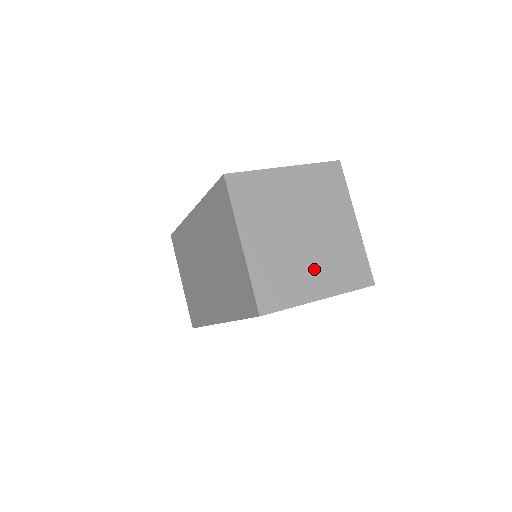
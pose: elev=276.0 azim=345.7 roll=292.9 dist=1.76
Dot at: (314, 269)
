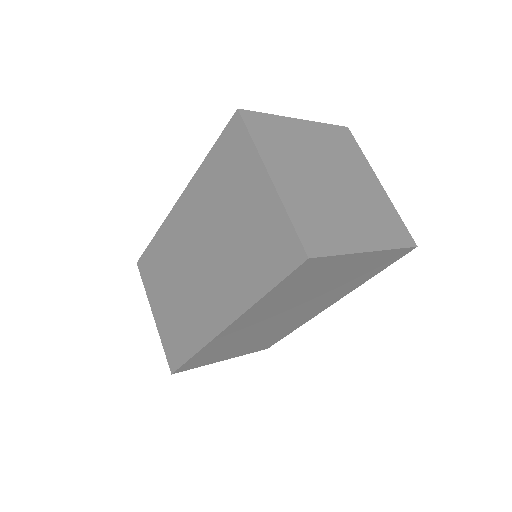
Dot at: (353, 219)
